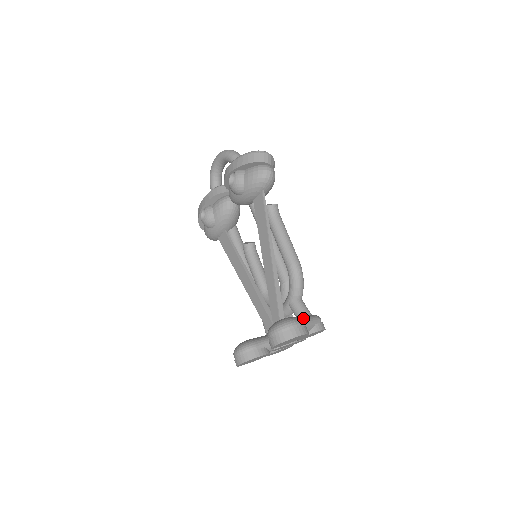
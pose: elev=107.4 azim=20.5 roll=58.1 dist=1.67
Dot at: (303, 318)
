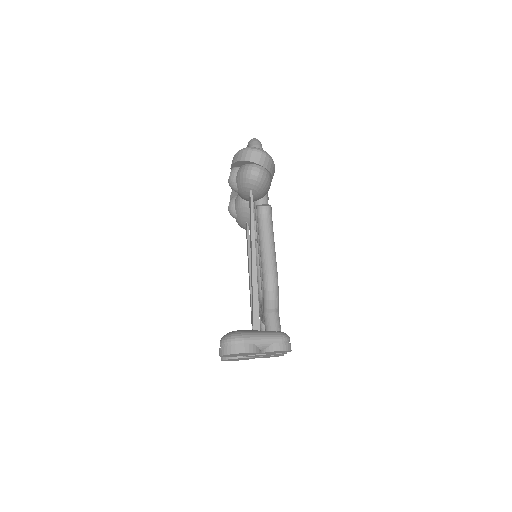
Dot at: (255, 335)
